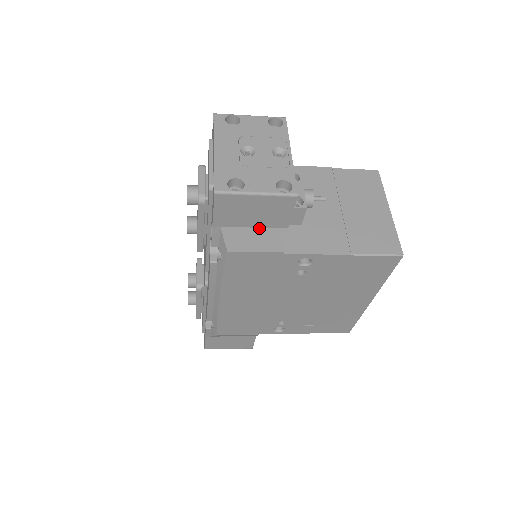
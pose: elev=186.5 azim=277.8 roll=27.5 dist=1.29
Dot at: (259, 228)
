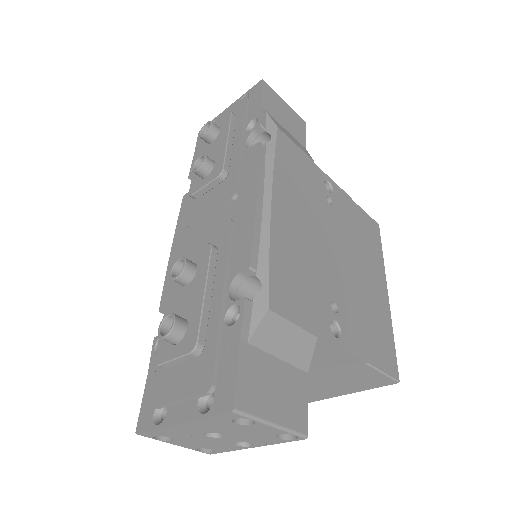
Dot at: (289, 134)
